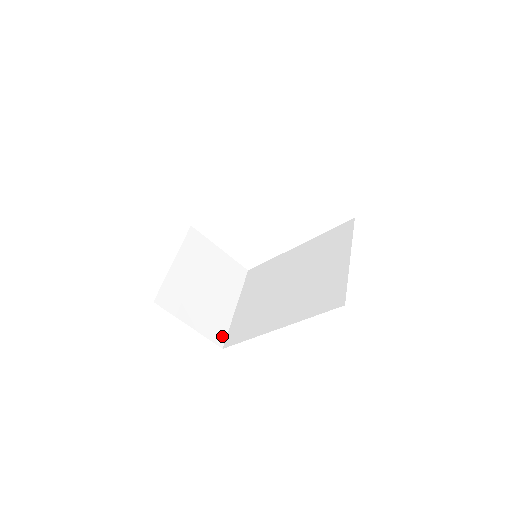
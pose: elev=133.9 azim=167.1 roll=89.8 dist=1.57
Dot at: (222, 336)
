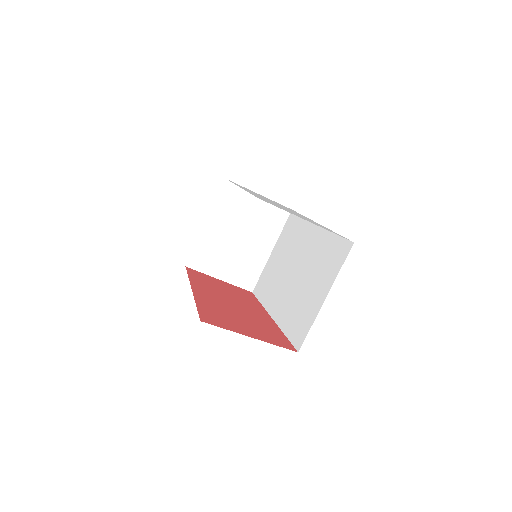
Dot at: (253, 282)
